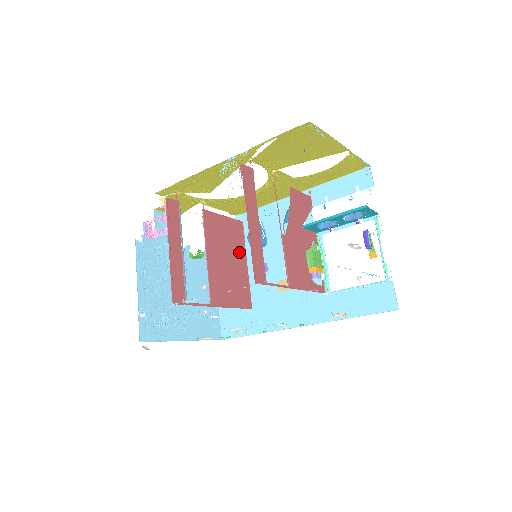
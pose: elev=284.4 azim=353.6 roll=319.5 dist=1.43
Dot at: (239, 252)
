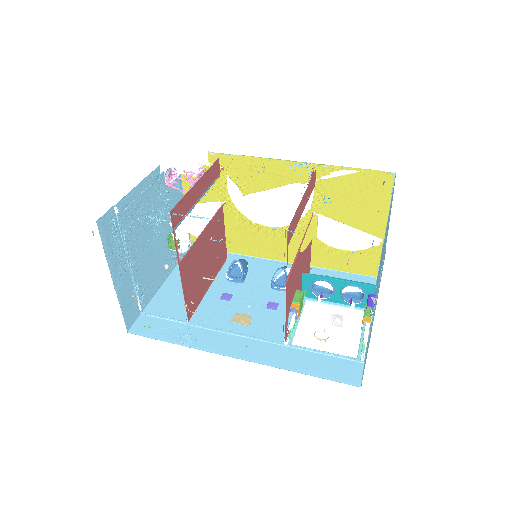
Dot at: (213, 270)
